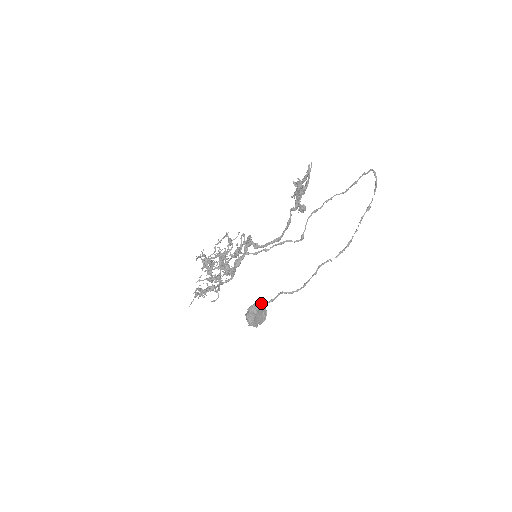
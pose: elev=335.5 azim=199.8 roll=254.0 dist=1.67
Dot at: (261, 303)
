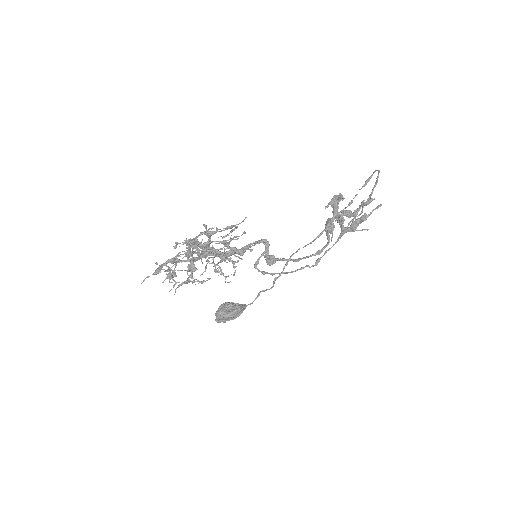
Dot at: (243, 309)
